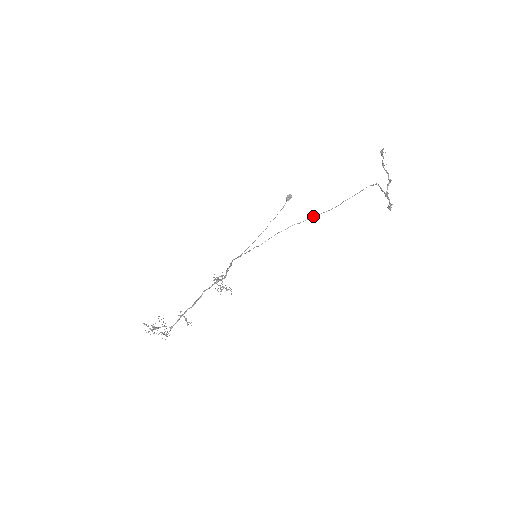
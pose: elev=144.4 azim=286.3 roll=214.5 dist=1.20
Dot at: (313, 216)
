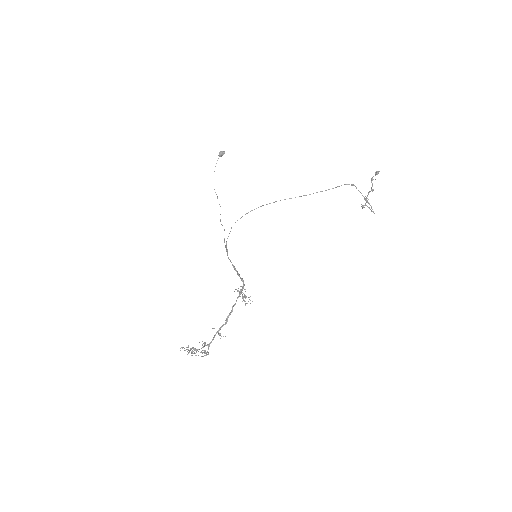
Dot at: occluded
